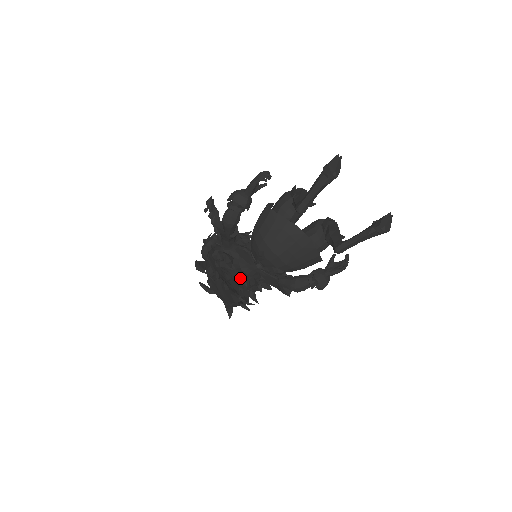
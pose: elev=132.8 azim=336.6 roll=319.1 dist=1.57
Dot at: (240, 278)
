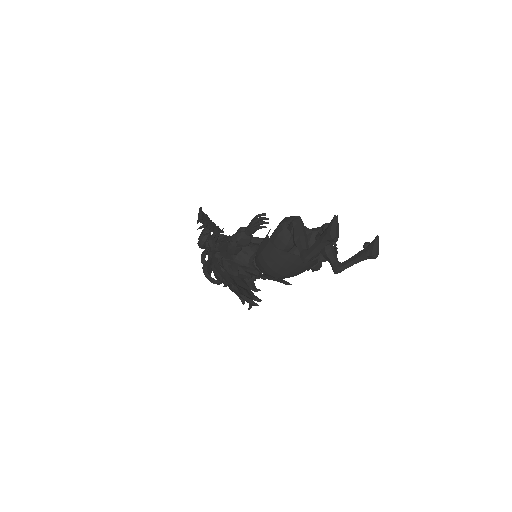
Dot at: occluded
